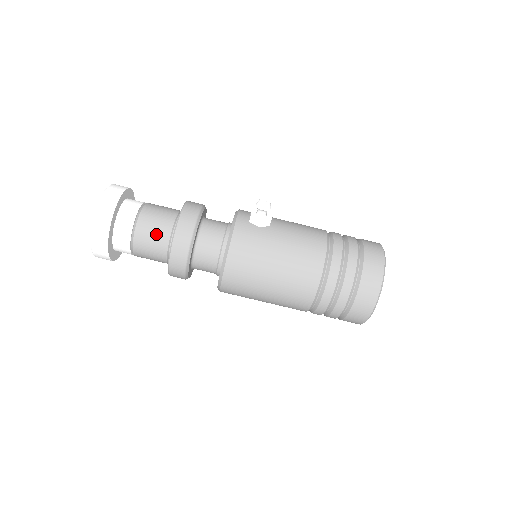
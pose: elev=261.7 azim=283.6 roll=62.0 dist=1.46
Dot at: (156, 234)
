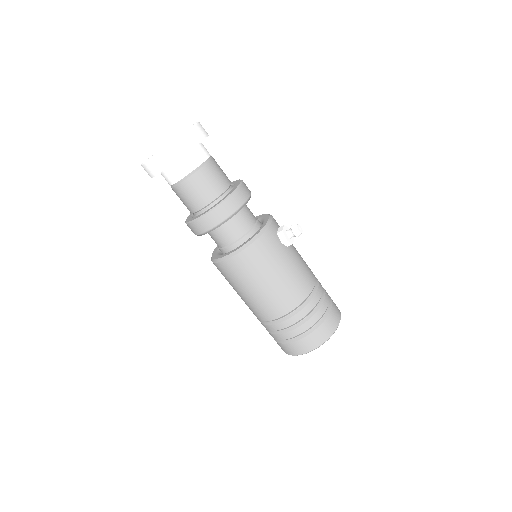
Dot at: (207, 189)
